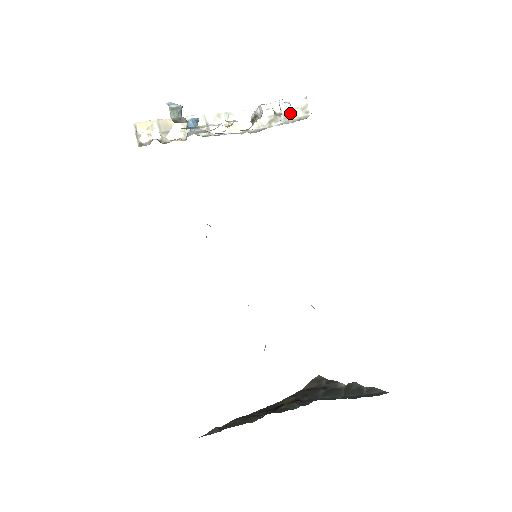
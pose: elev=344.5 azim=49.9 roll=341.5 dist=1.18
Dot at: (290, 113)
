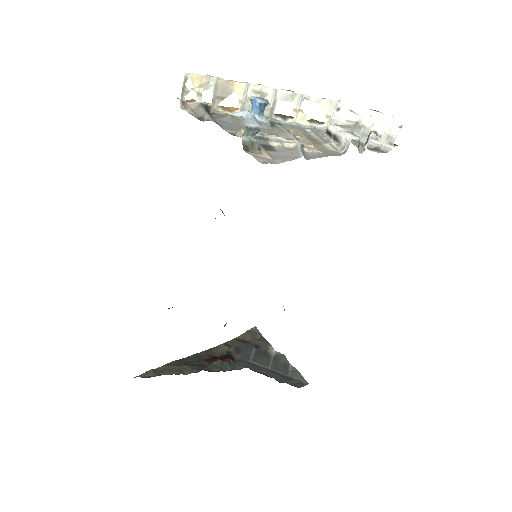
Dot at: occluded
